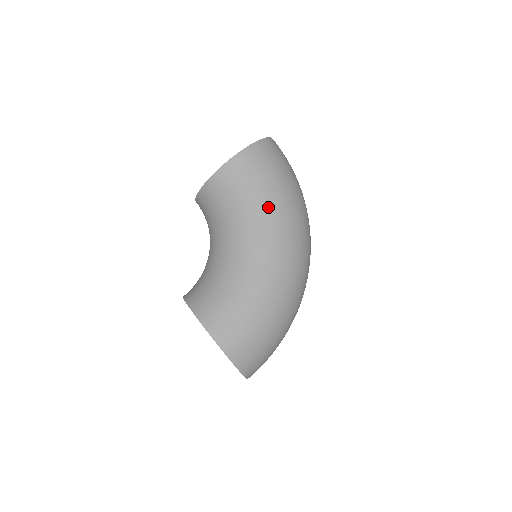
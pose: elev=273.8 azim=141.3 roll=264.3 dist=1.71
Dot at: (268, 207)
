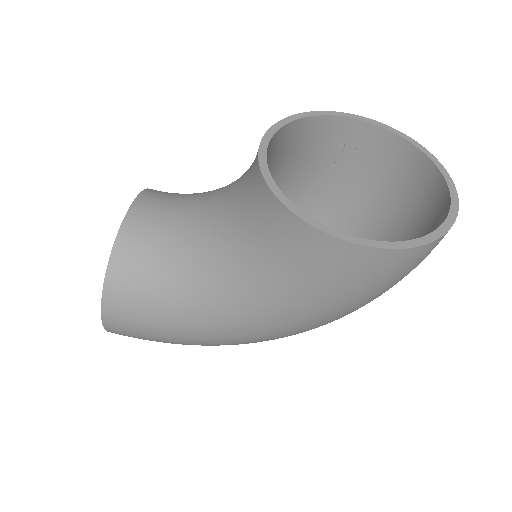
Dot at: (302, 311)
